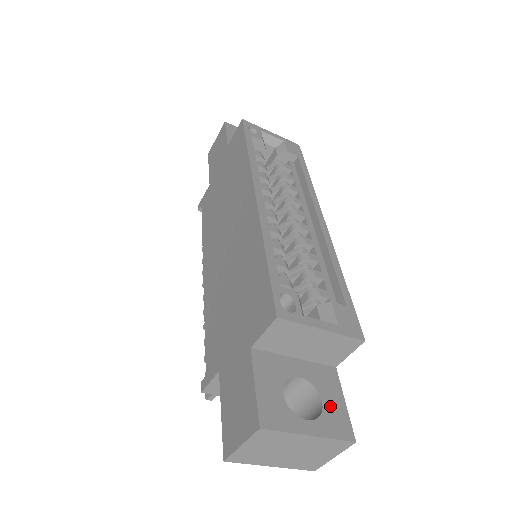
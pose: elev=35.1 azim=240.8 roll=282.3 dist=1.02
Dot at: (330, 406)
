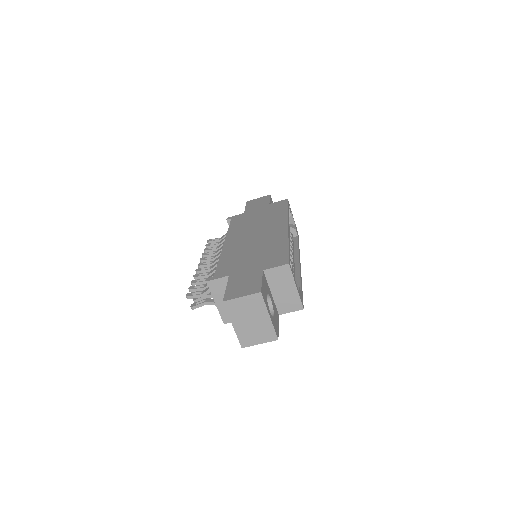
Dot at: (275, 320)
